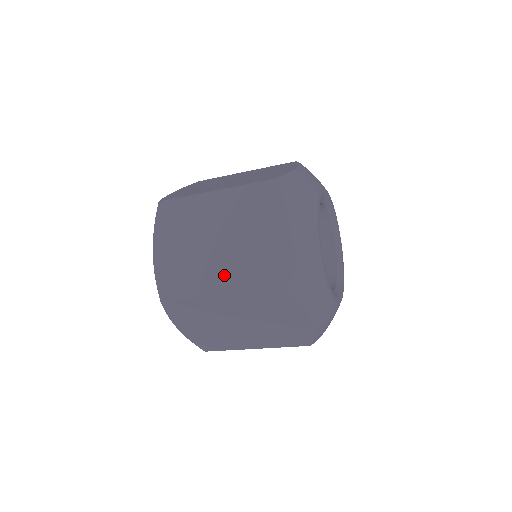
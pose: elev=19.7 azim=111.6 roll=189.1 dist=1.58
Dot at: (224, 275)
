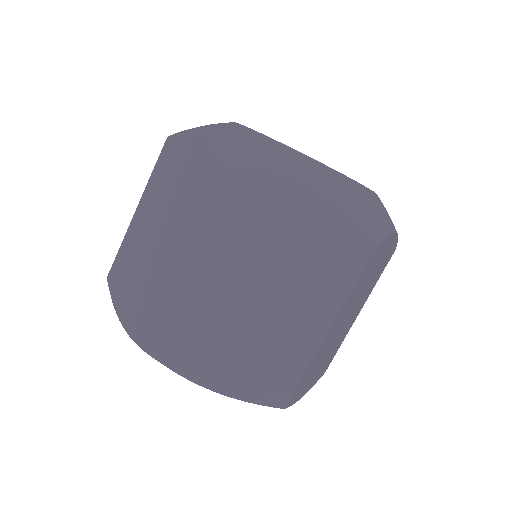
Dot at: (177, 243)
